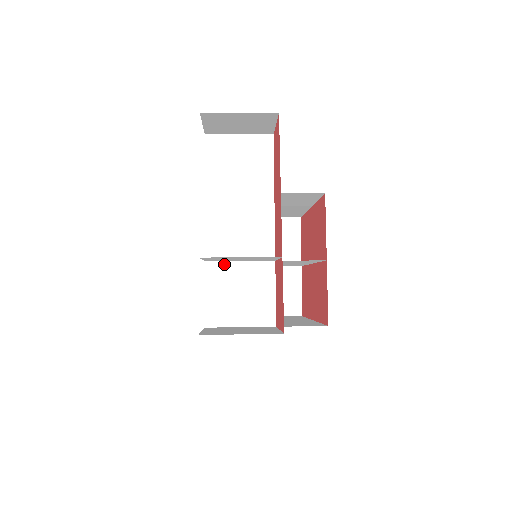
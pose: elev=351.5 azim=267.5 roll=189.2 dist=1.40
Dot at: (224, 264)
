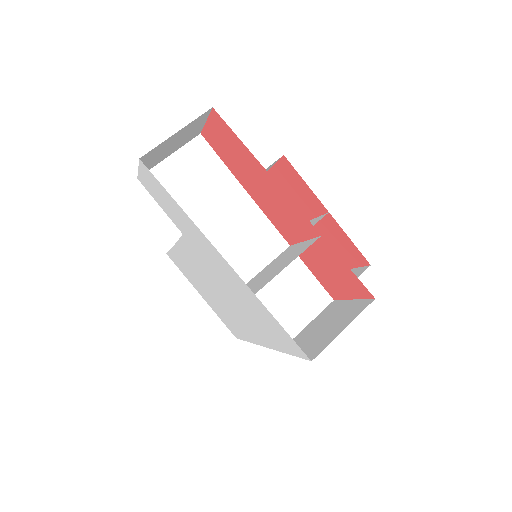
Dot at: occluded
